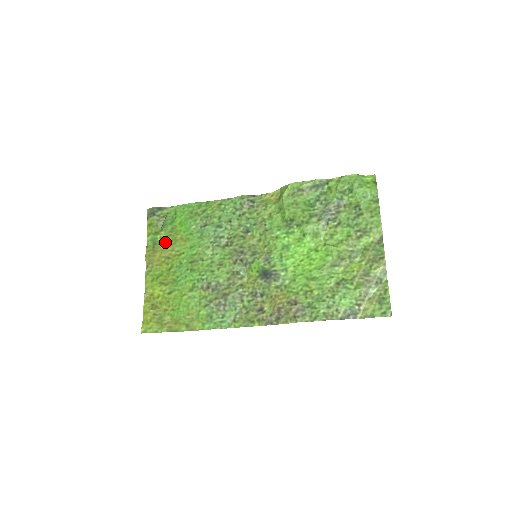
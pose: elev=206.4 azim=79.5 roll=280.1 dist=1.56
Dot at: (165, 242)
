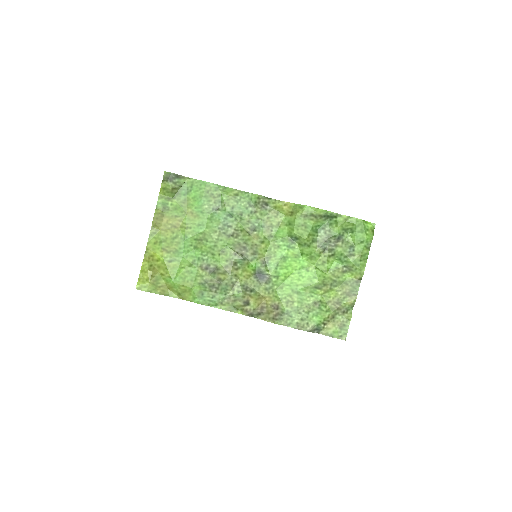
Dot at: (175, 210)
